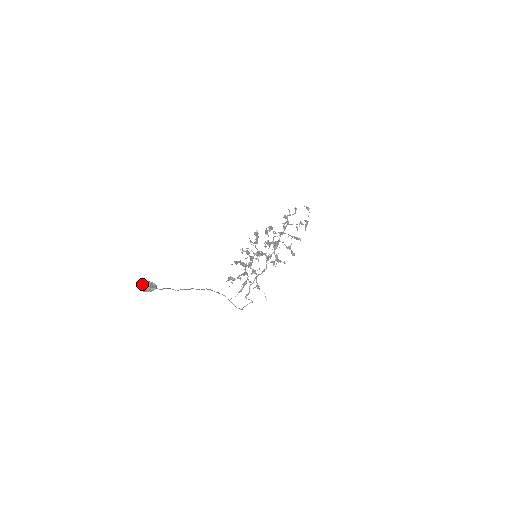
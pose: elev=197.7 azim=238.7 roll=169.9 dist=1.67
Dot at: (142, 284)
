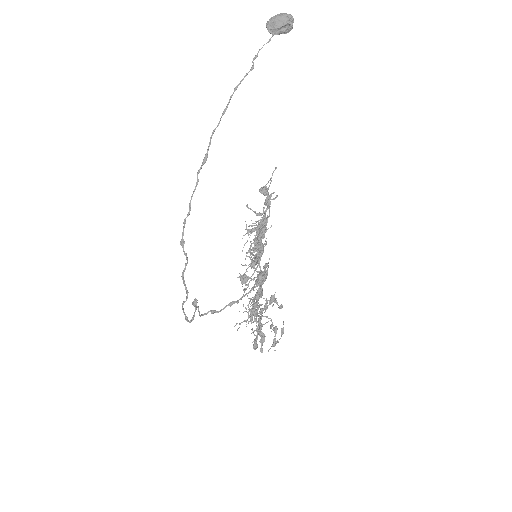
Dot at: (284, 15)
